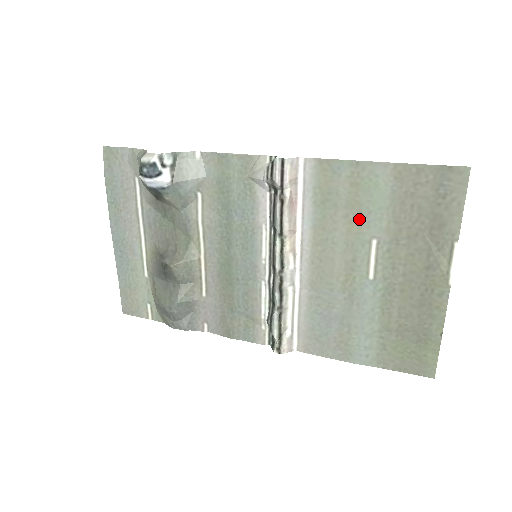
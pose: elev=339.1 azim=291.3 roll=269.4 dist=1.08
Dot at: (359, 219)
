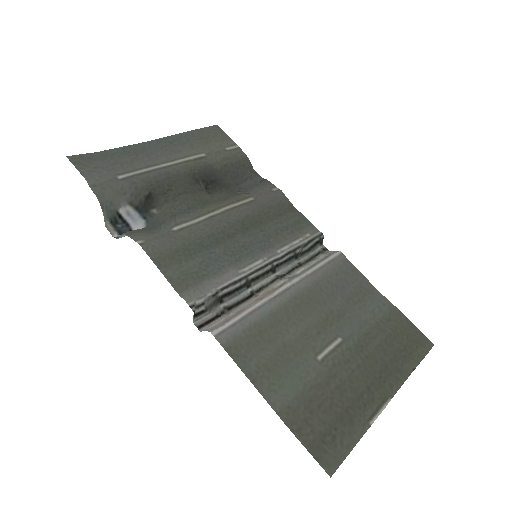
Dot at: (295, 355)
